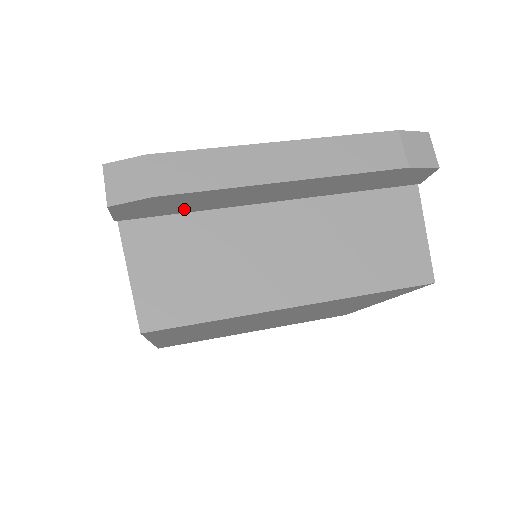
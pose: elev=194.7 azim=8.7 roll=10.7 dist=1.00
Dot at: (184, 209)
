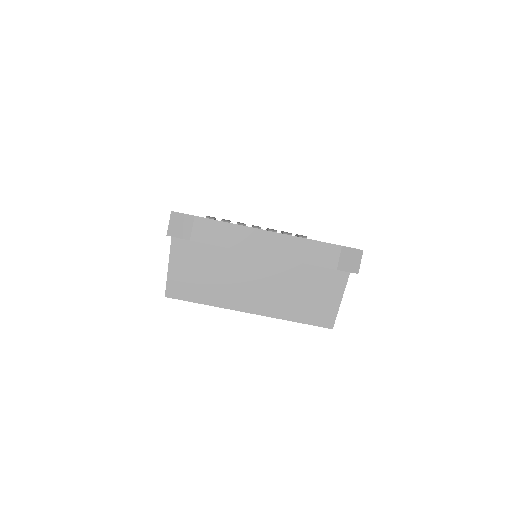
Dot at: occluded
